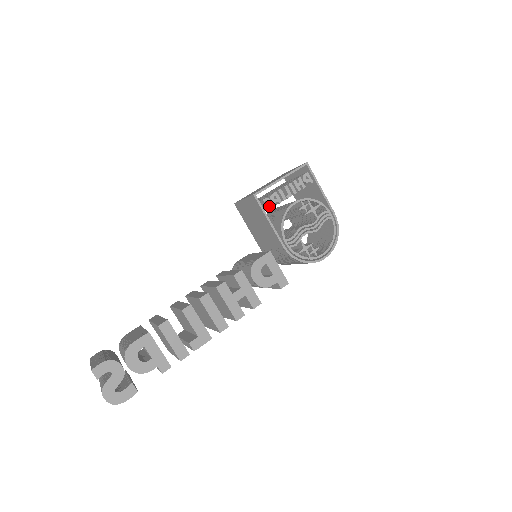
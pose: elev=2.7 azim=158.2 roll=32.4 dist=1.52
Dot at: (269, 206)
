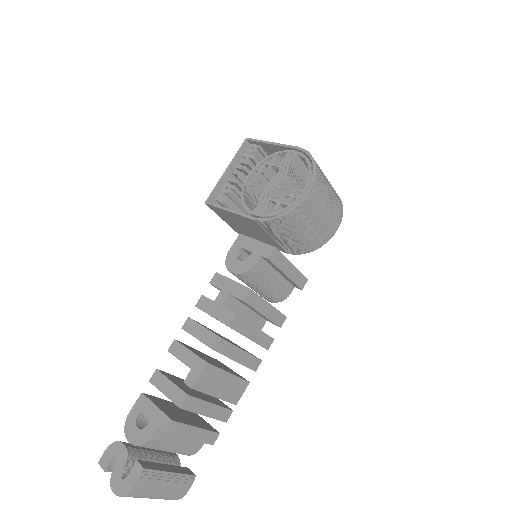
Dot at: (223, 199)
